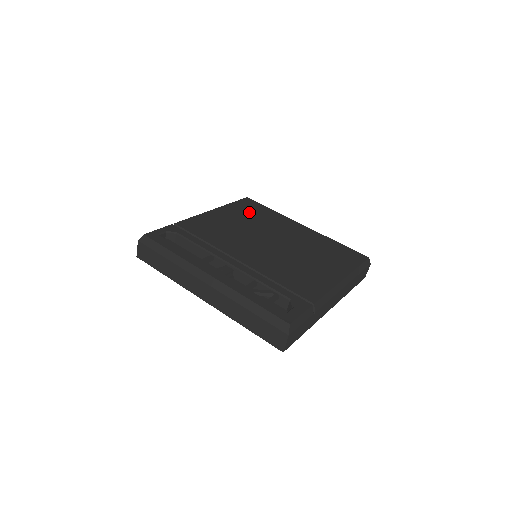
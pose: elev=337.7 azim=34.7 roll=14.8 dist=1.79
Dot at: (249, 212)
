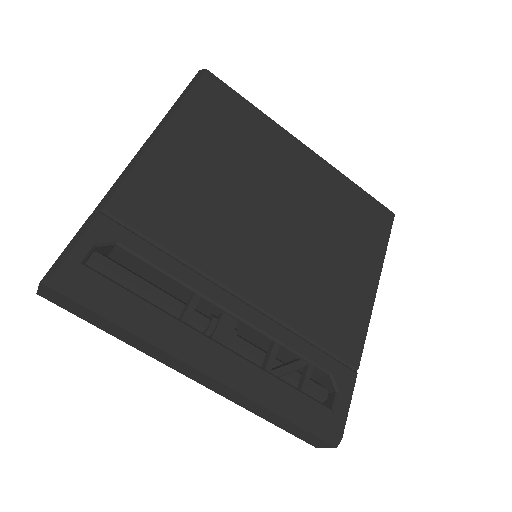
Dot at: (222, 125)
